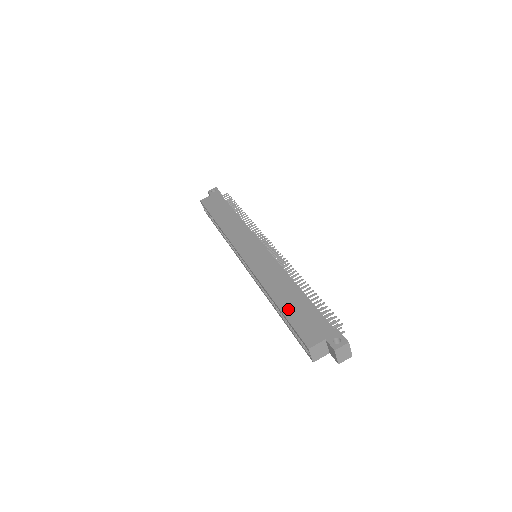
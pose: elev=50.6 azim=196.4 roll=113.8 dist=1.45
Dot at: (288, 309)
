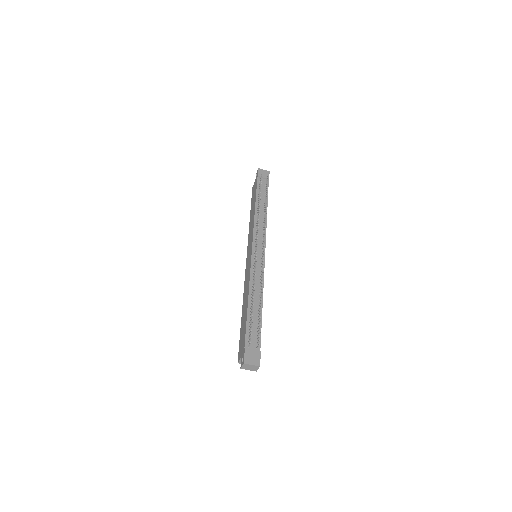
Dot at: (242, 323)
